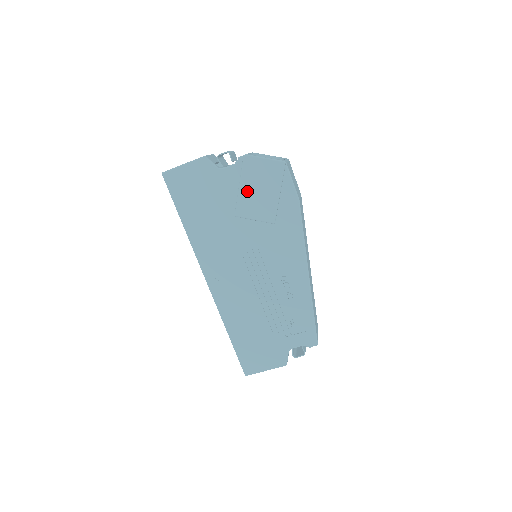
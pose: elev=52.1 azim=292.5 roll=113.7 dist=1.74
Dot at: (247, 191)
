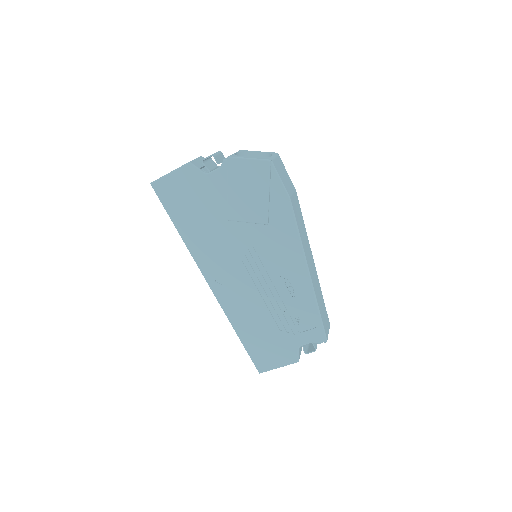
Dot at: (236, 194)
